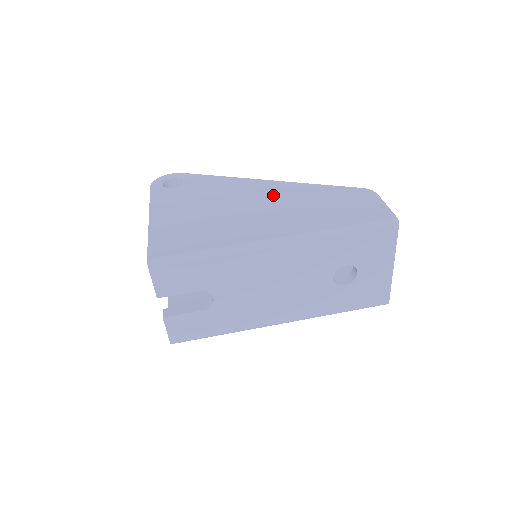
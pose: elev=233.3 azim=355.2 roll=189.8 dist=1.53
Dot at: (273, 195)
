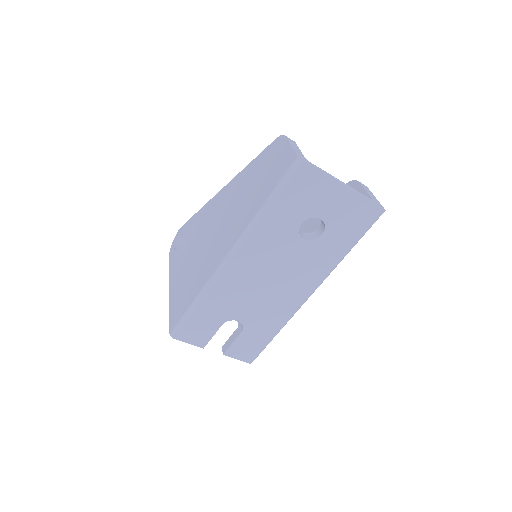
Dot at: (225, 204)
